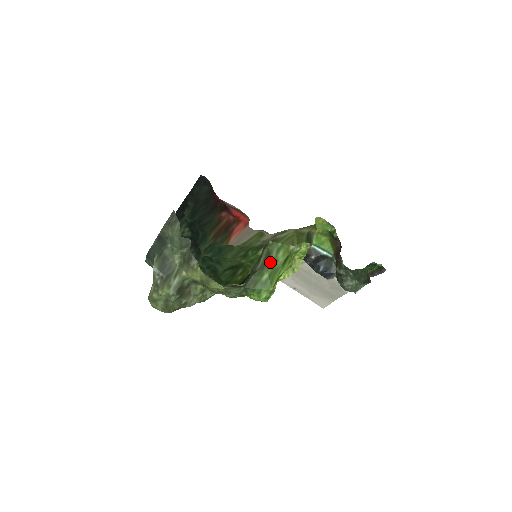
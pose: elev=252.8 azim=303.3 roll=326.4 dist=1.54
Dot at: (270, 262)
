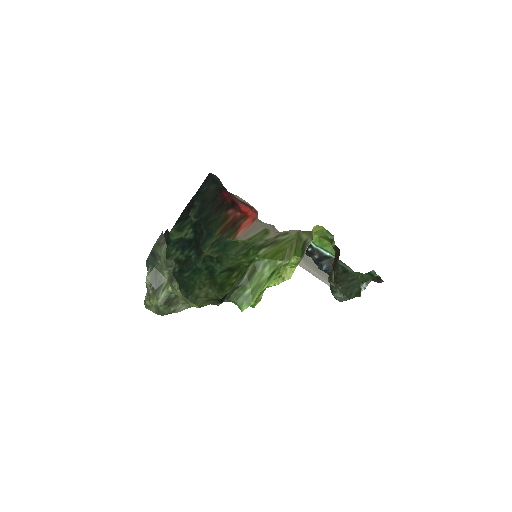
Dot at: (255, 277)
